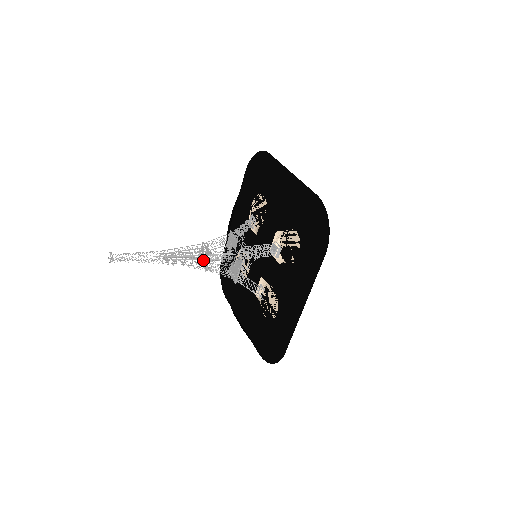
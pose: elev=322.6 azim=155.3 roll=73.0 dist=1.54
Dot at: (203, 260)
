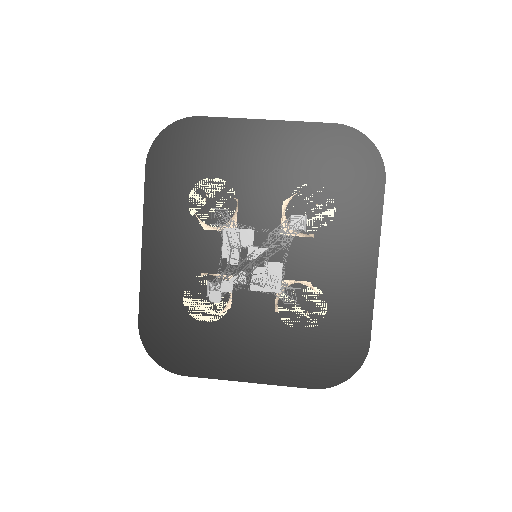
Dot at: occluded
